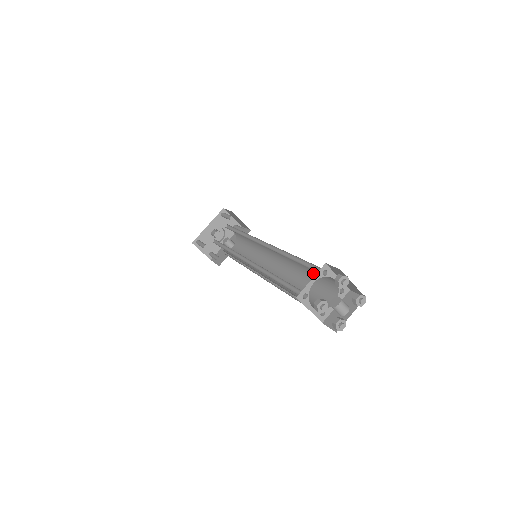
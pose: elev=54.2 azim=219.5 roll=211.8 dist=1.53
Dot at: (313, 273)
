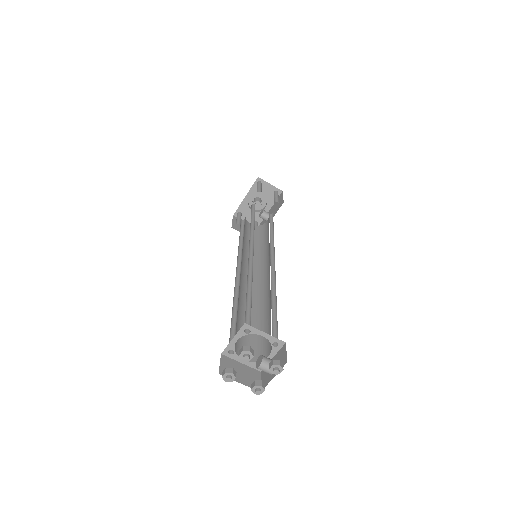
Dot at: occluded
